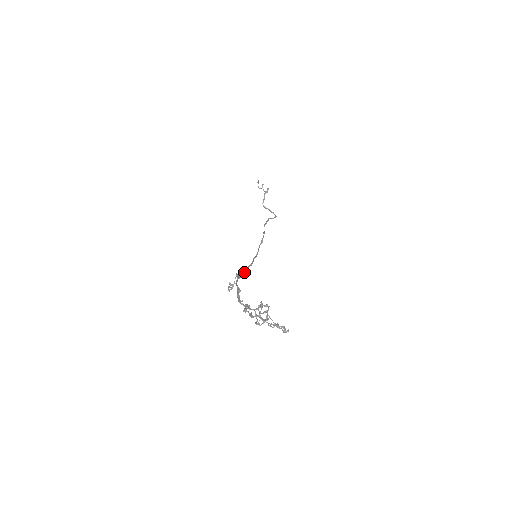
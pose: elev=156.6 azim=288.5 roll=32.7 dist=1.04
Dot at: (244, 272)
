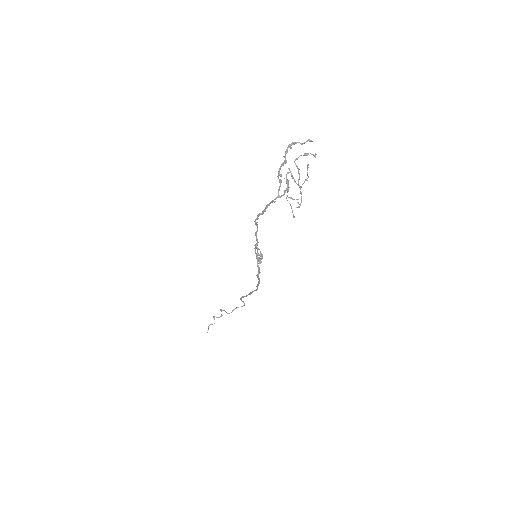
Dot at: (259, 270)
